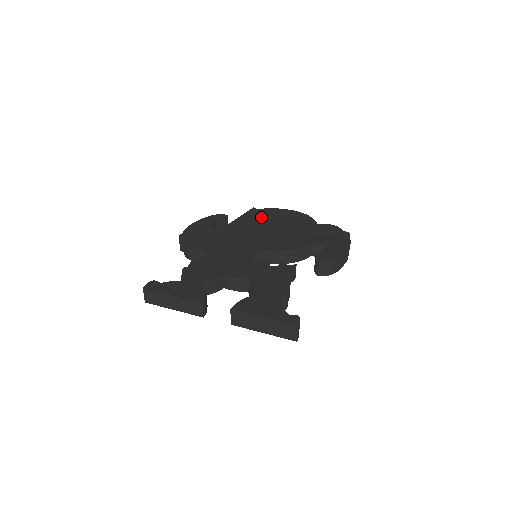
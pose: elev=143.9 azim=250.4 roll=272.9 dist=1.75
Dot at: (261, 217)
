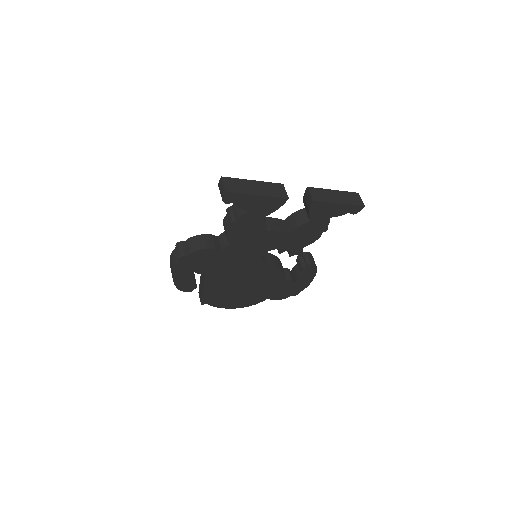
Dot at: occluded
